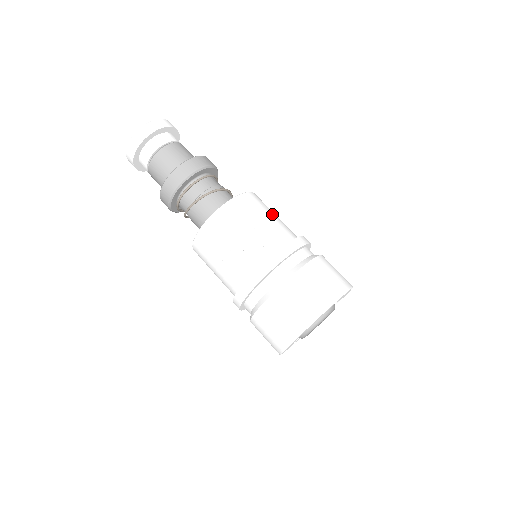
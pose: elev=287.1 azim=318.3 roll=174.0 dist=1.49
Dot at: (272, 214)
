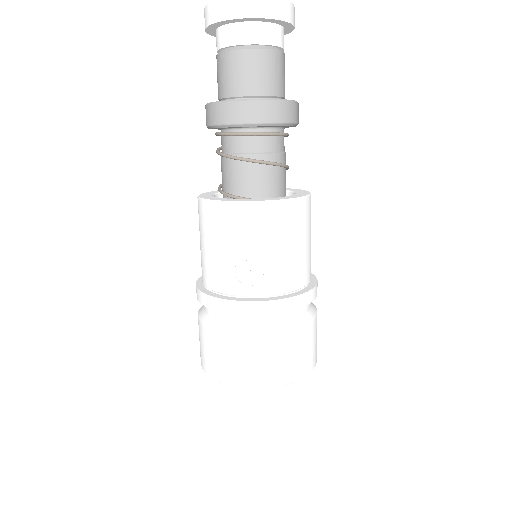
Dot at: (304, 242)
